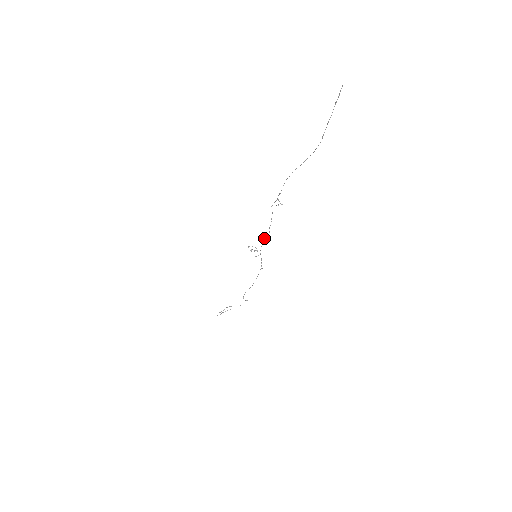
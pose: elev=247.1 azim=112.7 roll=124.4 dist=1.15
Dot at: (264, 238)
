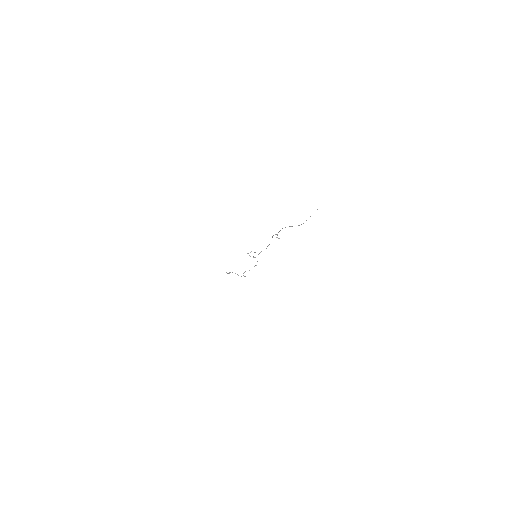
Dot at: occluded
